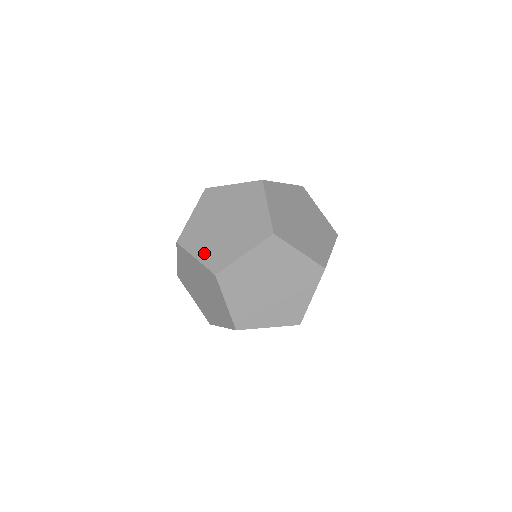
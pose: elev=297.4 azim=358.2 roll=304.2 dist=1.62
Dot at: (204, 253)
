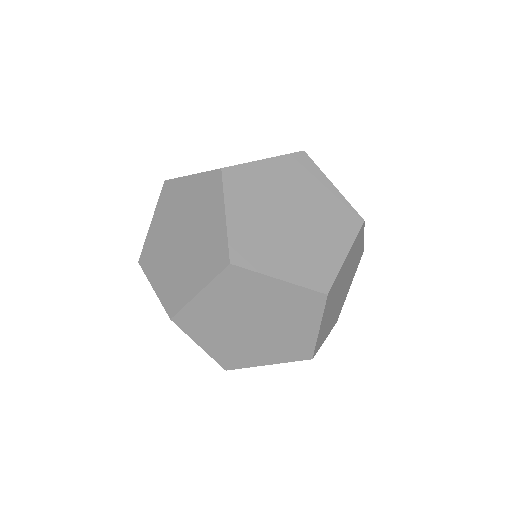
Dot at: (161, 283)
